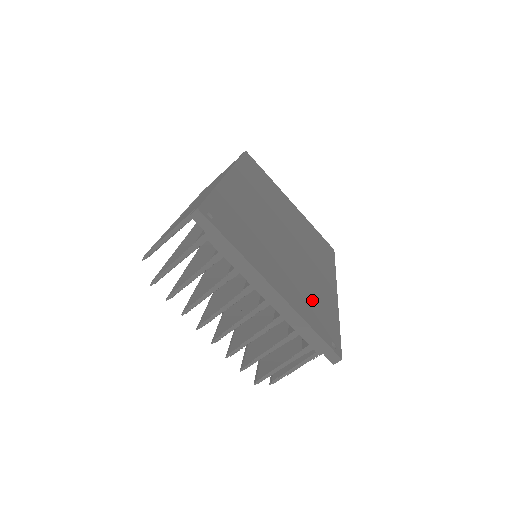
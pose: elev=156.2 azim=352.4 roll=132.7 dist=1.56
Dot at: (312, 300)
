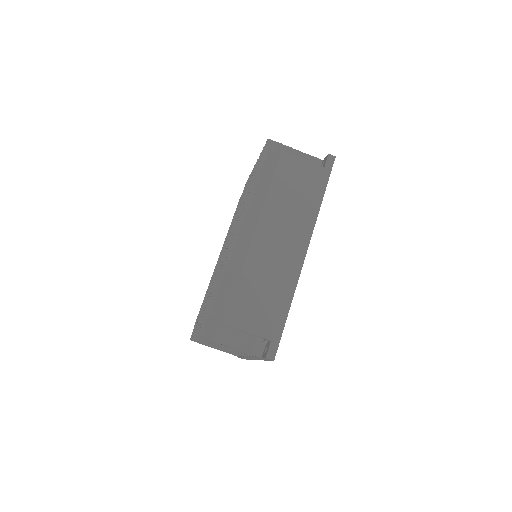
Dot at: occluded
